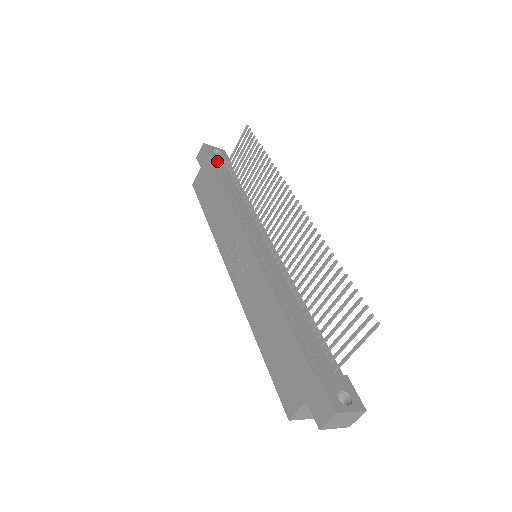
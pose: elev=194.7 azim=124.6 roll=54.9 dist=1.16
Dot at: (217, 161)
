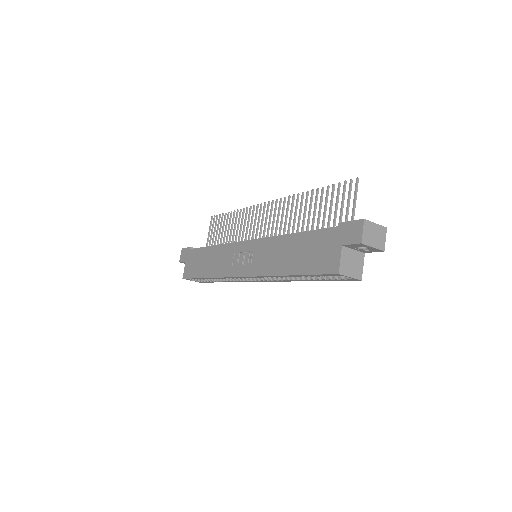
Dot at: occluded
